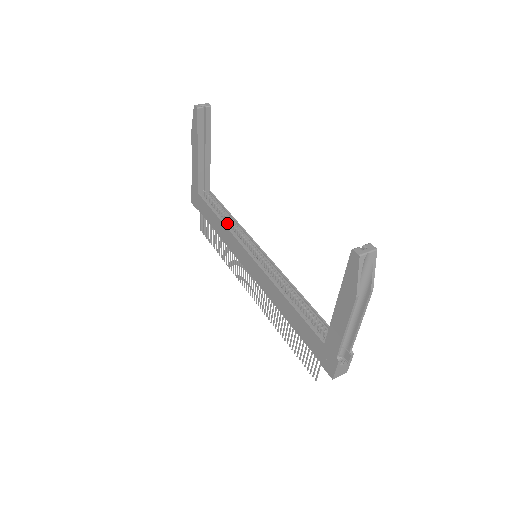
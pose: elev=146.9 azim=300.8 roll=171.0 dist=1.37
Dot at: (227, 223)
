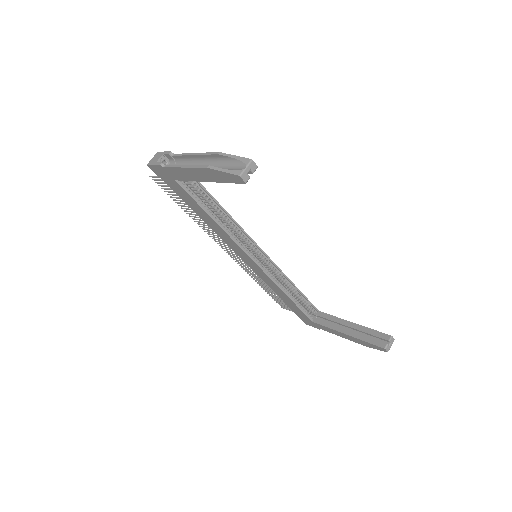
Dot at: (221, 221)
